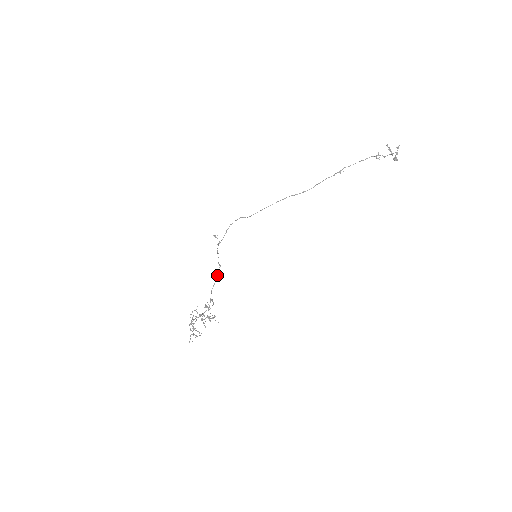
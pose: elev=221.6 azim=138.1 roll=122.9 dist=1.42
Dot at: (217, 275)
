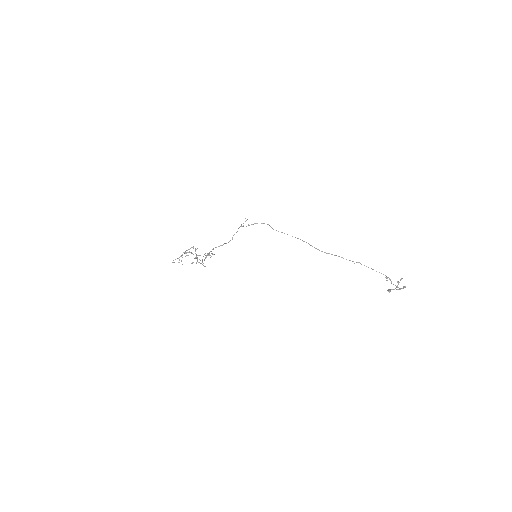
Dot at: (226, 243)
